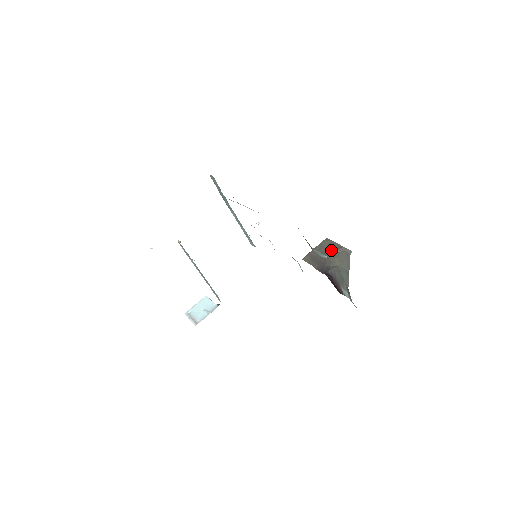
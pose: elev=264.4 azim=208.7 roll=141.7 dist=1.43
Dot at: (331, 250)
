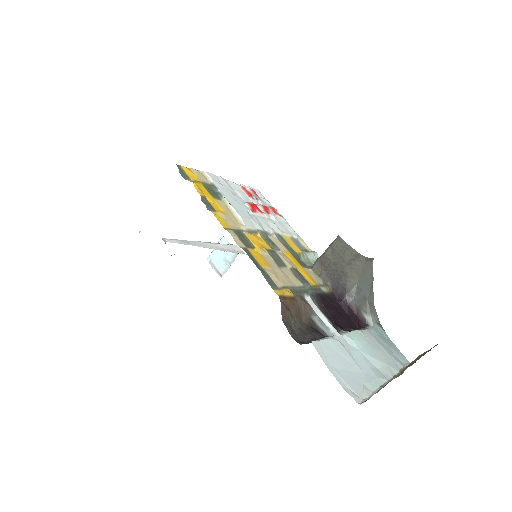
Dot at: (346, 260)
